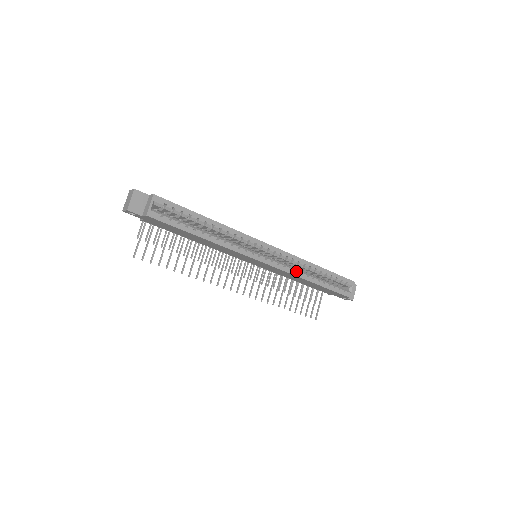
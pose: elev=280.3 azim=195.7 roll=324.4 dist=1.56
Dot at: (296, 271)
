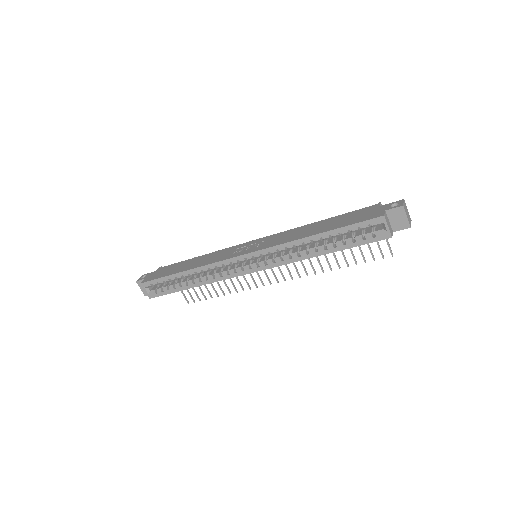
Dot at: (292, 256)
